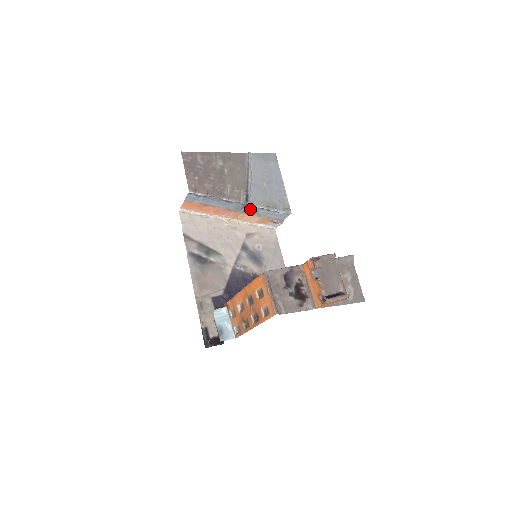
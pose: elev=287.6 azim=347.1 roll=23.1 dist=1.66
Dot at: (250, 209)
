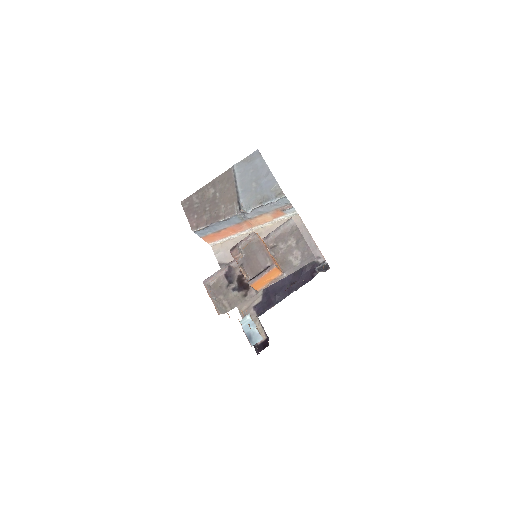
Dot at: (251, 214)
